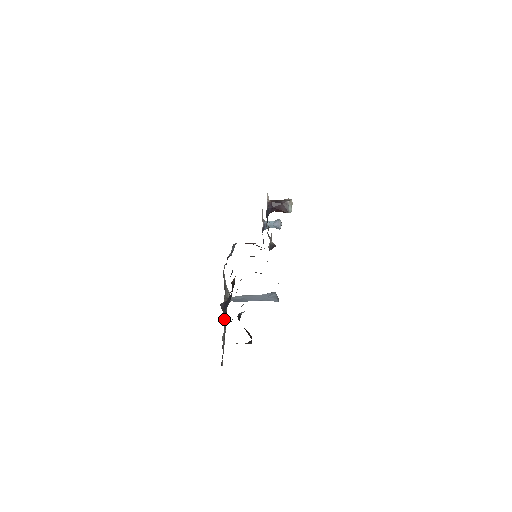
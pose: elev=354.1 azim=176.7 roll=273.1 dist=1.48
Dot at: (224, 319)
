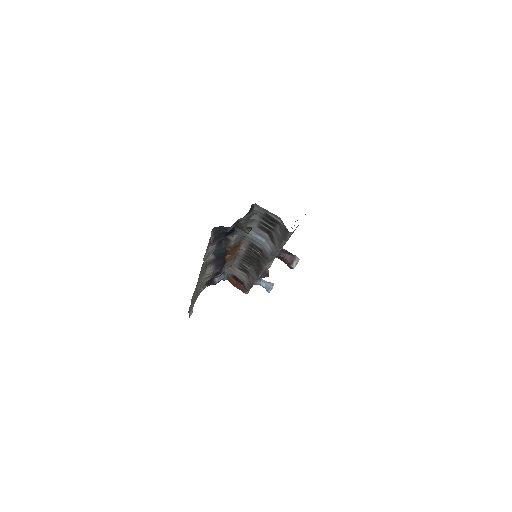
Dot at: (203, 270)
